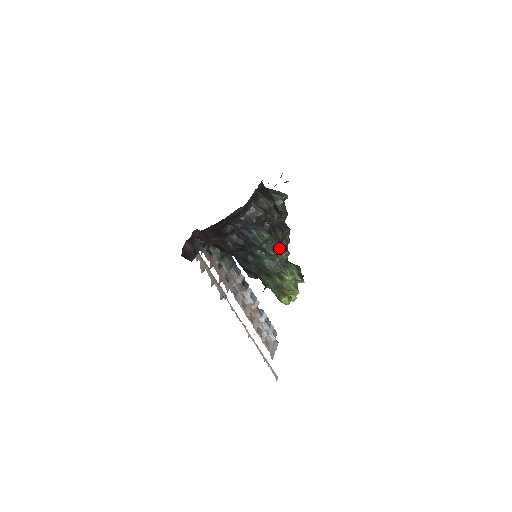
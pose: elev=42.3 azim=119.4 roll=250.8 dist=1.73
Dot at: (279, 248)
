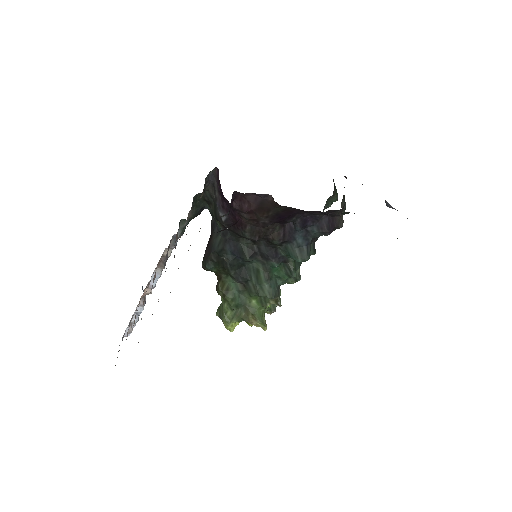
Dot at: (297, 268)
